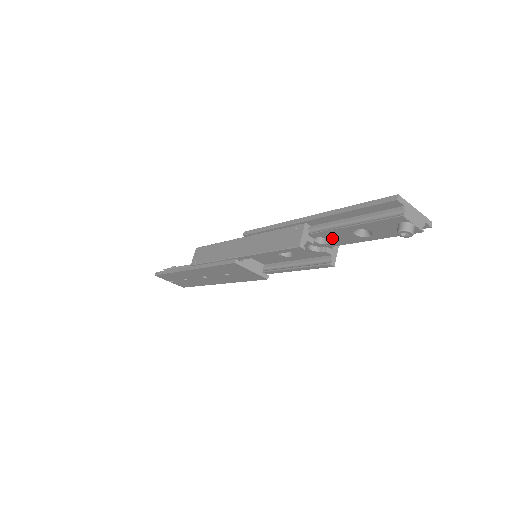
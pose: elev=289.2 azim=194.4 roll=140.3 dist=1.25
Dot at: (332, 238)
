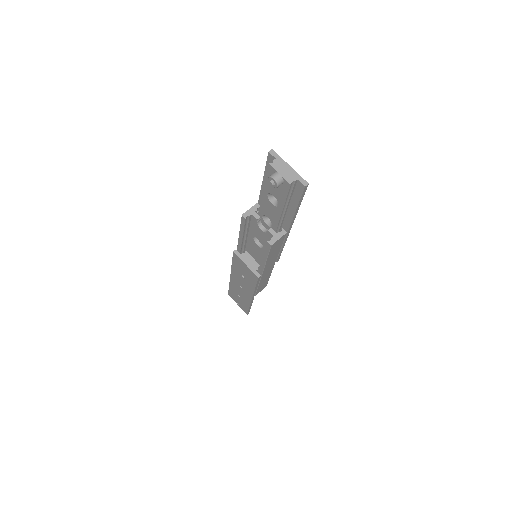
Dot at: (269, 215)
